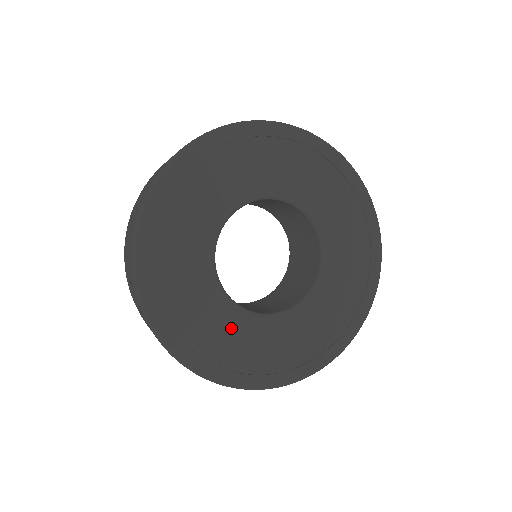
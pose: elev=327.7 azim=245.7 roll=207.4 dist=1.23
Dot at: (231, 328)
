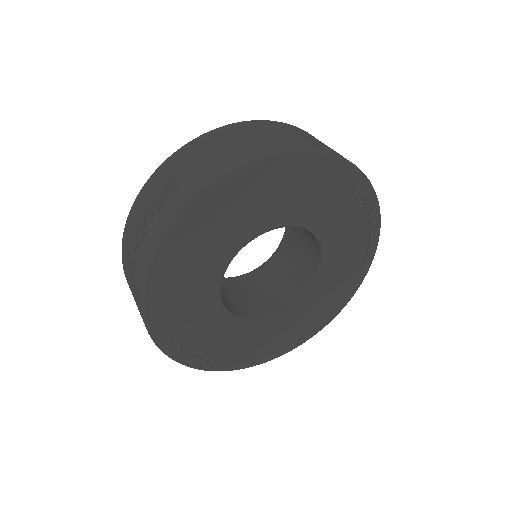
Dot at: (248, 336)
